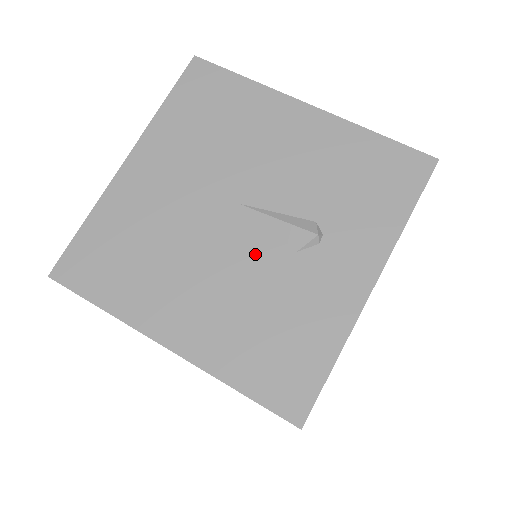
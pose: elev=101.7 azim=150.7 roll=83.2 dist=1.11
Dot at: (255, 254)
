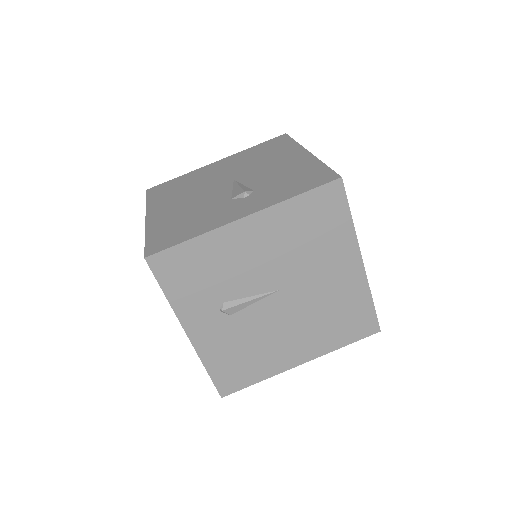
Dot at: (216, 196)
